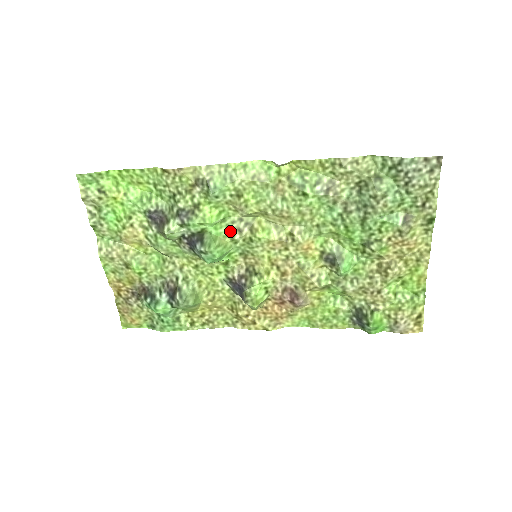
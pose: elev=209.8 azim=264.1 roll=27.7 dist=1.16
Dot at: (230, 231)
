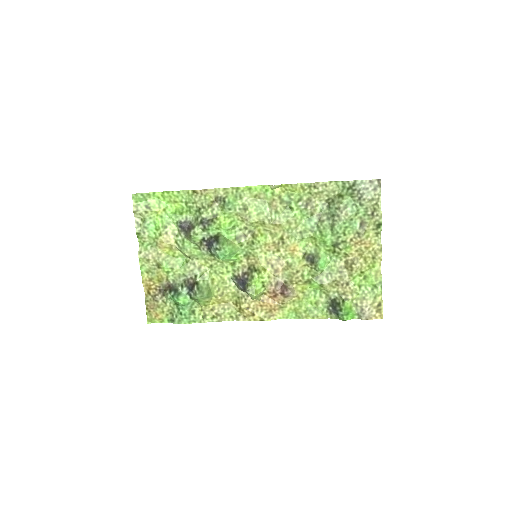
Dot at: (238, 236)
